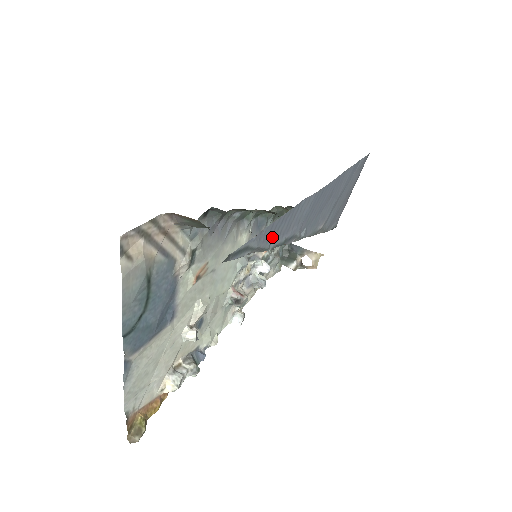
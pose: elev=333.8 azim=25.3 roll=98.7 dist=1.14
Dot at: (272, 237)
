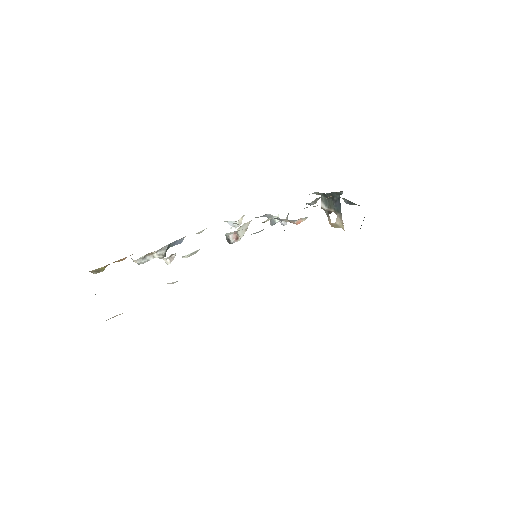
Dot at: occluded
